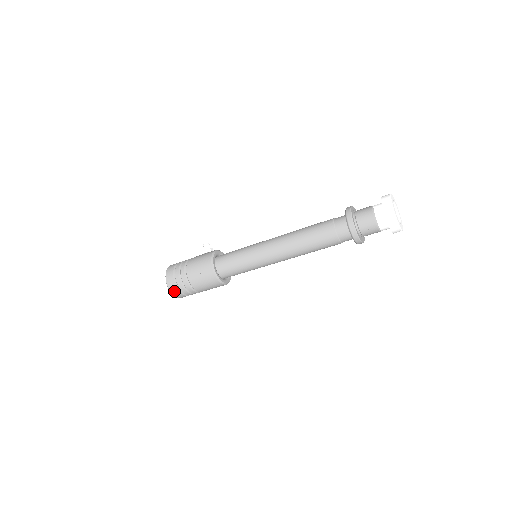
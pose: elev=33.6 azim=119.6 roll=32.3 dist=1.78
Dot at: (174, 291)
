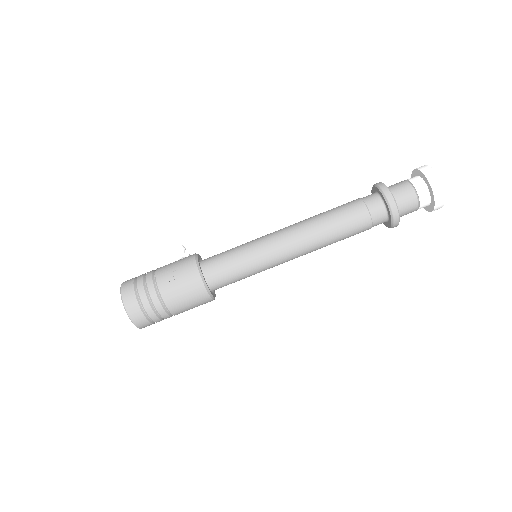
Dot at: (134, 313)
